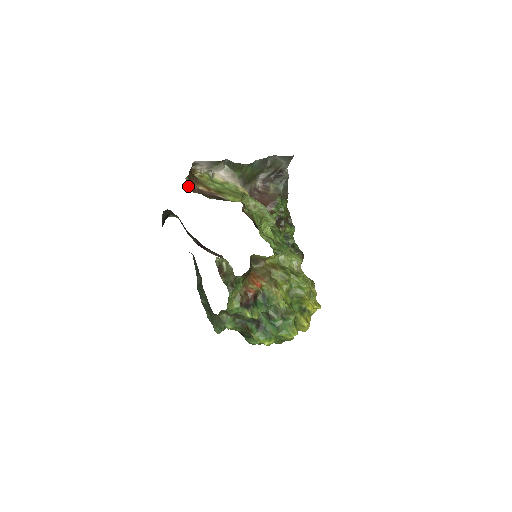
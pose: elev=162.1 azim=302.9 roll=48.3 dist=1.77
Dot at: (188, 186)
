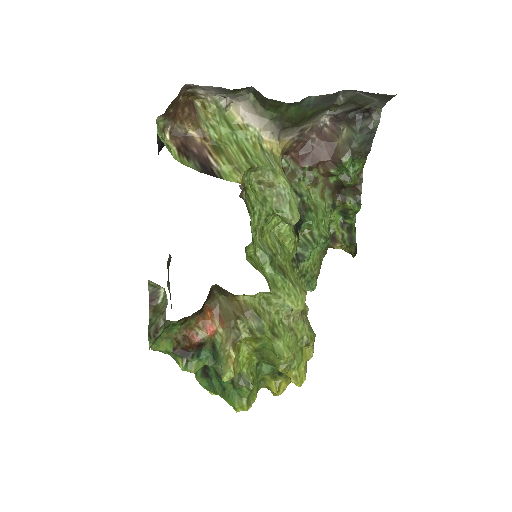
Dot at: (164, 129)
